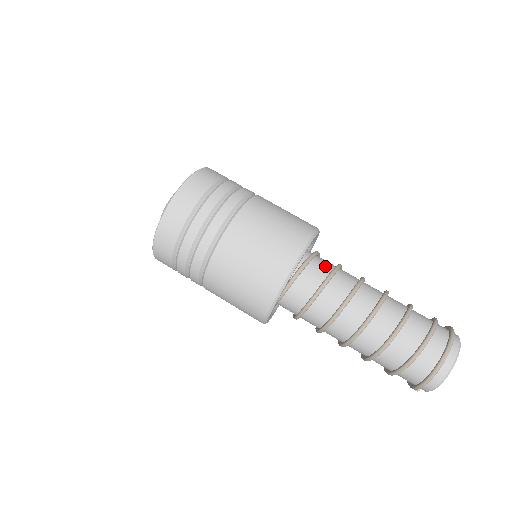
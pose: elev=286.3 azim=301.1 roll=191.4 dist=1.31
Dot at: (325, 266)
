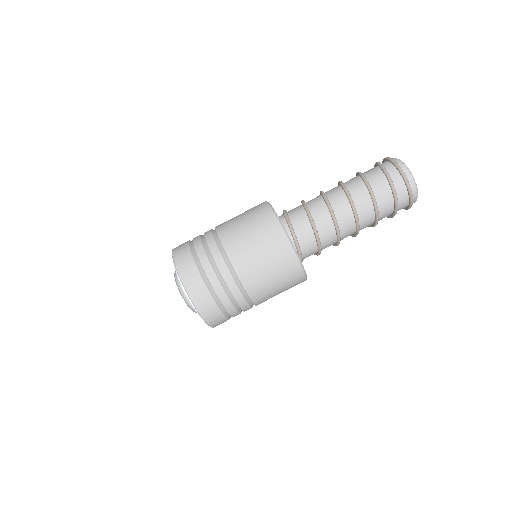
Dot at: (307, 234)
